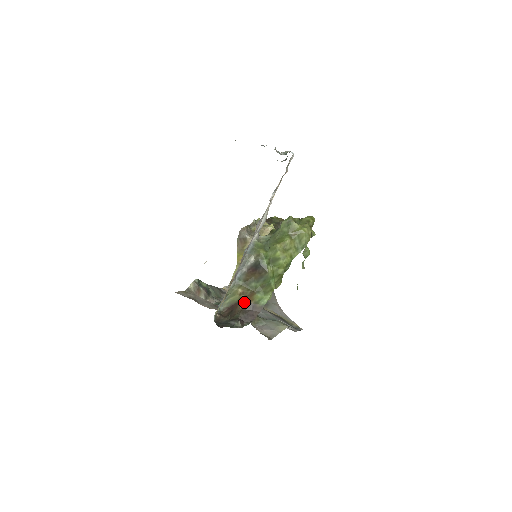
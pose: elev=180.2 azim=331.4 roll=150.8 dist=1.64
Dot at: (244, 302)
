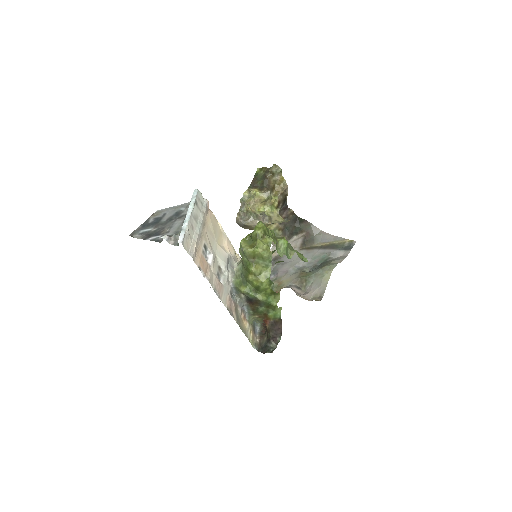
Dot at: (266, 322)
